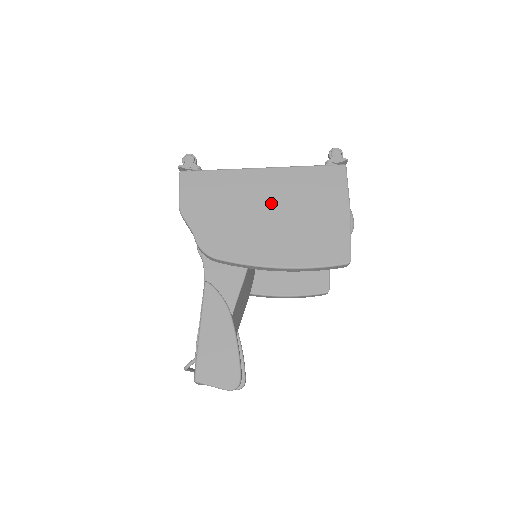
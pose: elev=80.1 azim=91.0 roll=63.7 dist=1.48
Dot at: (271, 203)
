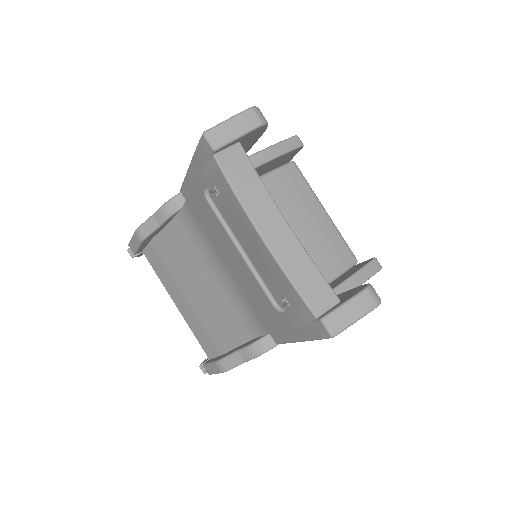
Dot at: occluded
